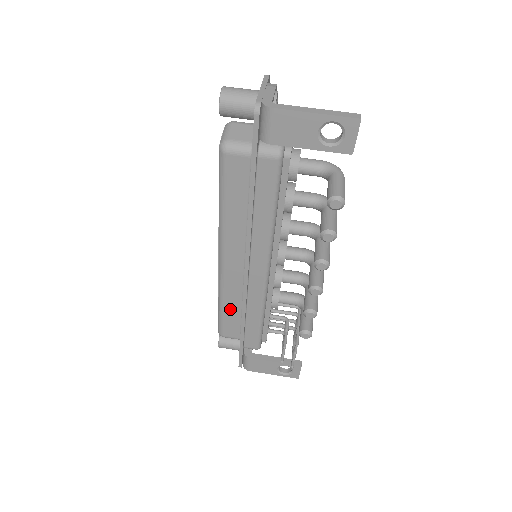
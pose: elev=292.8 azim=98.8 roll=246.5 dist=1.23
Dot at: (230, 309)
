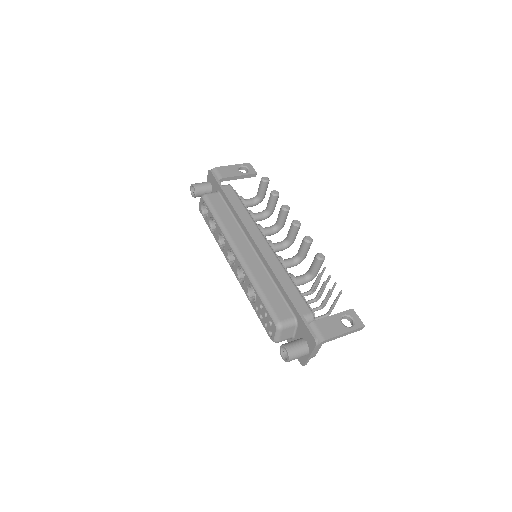
Dot at: (267, 289)
